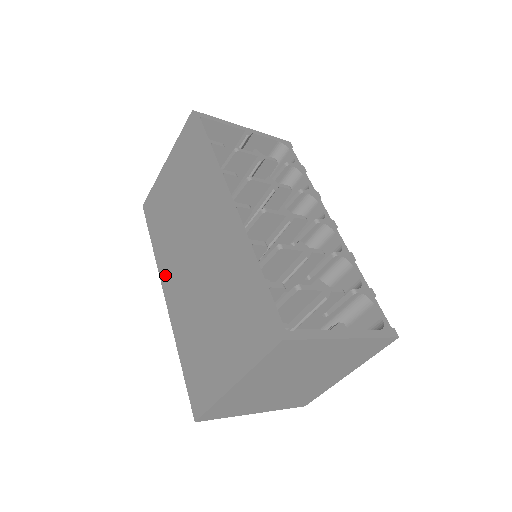
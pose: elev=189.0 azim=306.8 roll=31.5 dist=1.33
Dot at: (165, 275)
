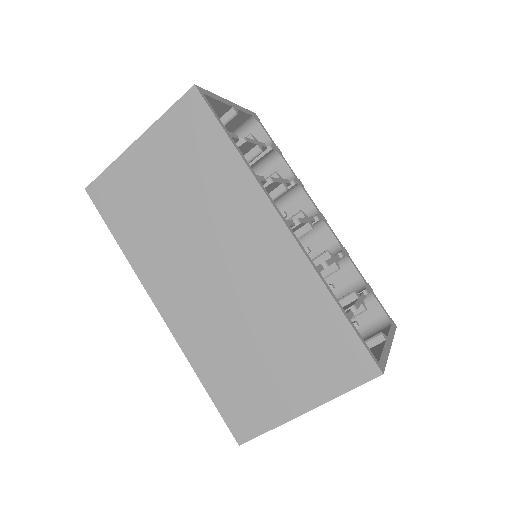
Dot at: (157, 287)
